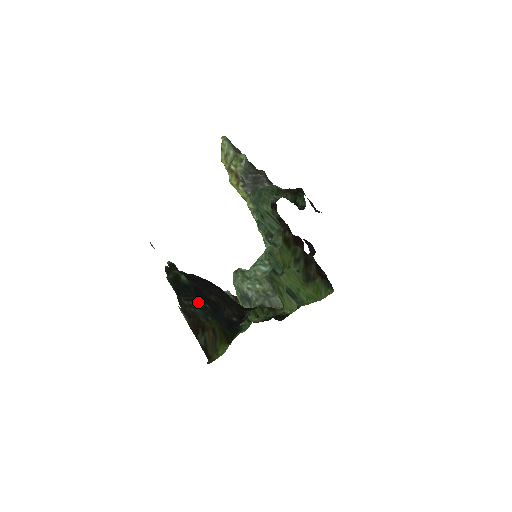
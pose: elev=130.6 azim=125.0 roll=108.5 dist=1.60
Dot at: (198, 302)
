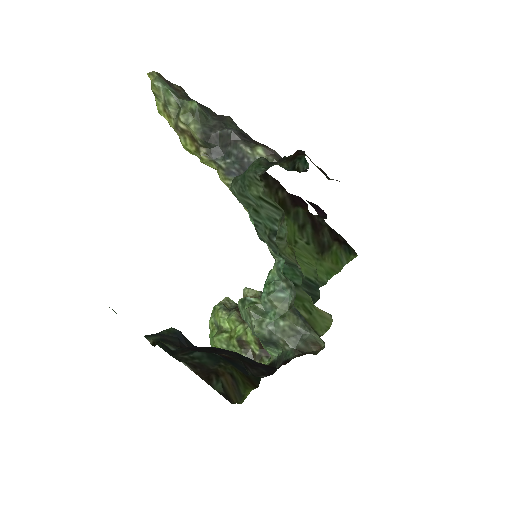
Dot at: (202, 352)
